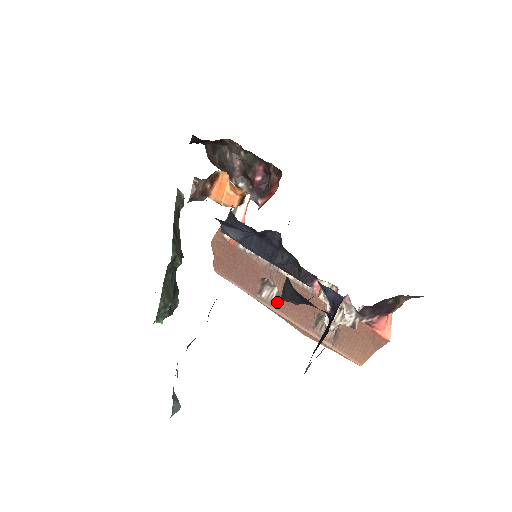
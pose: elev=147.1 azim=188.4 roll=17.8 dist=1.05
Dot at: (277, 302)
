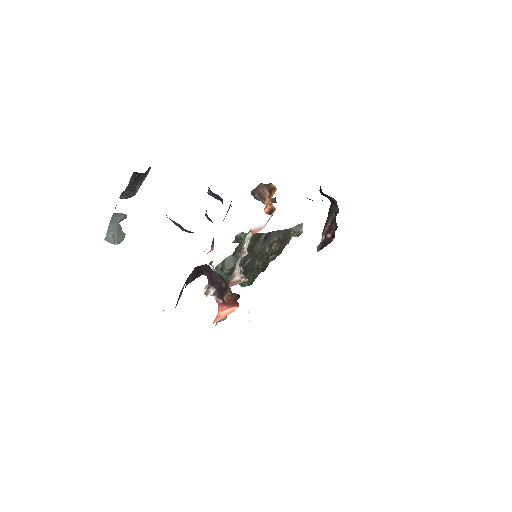
Dot at: occluded
